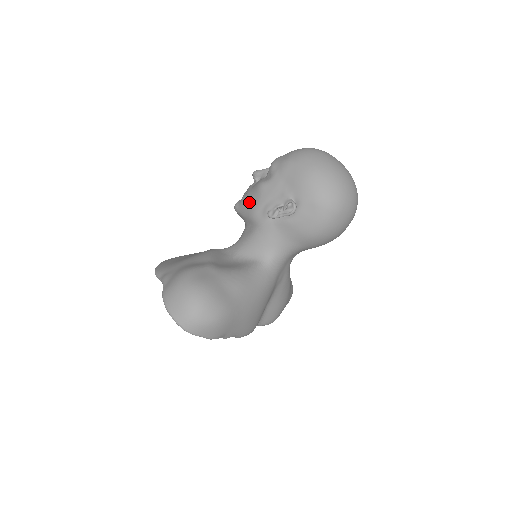
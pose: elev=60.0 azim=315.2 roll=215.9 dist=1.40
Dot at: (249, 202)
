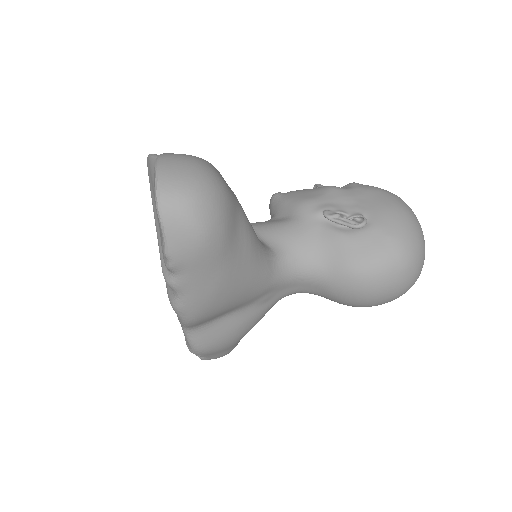
Dot at: (304, 193)
